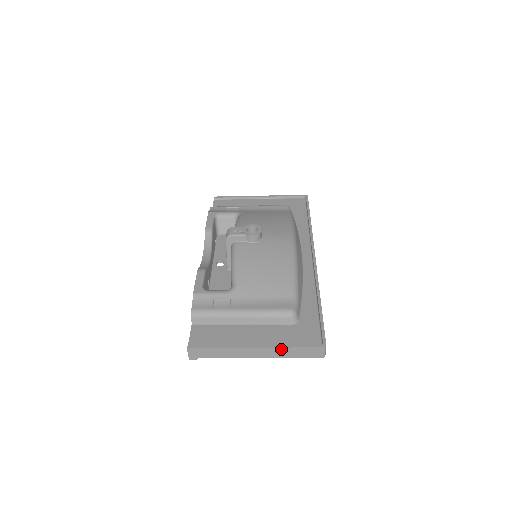
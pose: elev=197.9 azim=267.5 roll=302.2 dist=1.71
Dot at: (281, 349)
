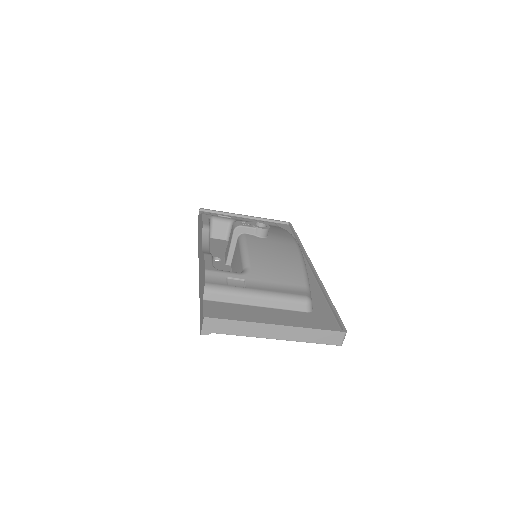
Dot at: (303, 330)
